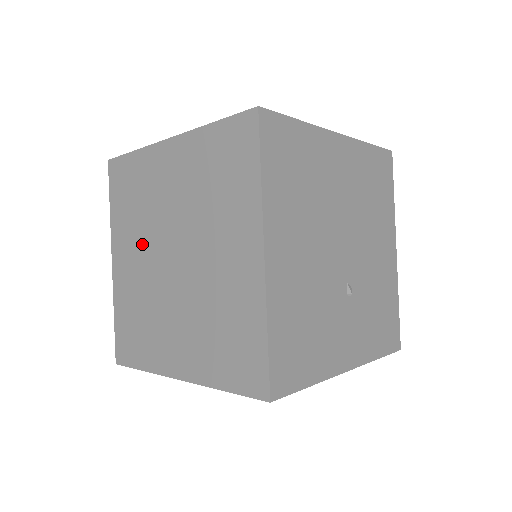
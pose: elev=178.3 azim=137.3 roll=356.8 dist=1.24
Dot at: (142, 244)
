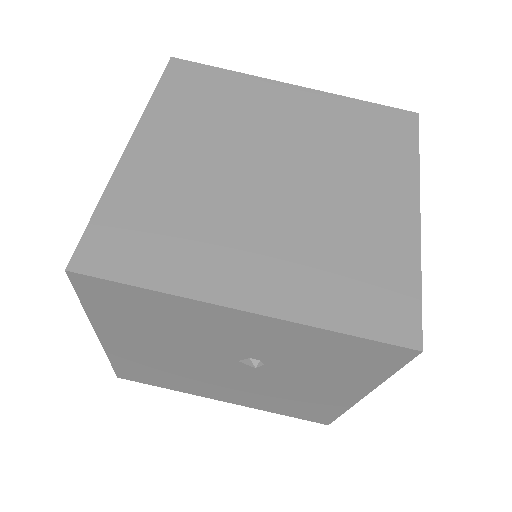
Dot at: (212, 147)
